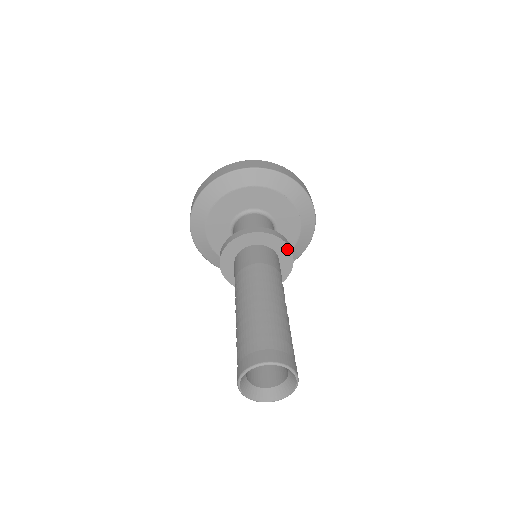
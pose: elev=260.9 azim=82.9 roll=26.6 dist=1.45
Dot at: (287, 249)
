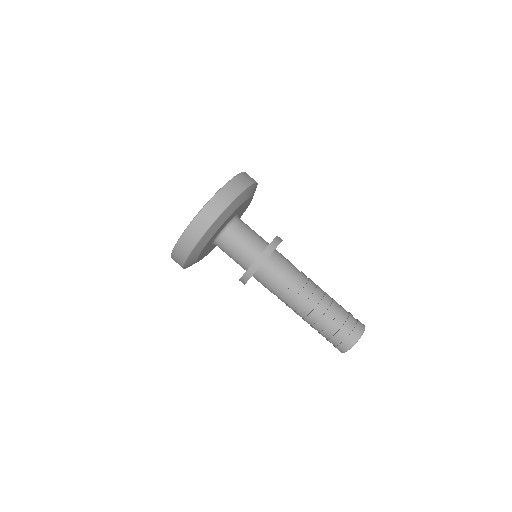
Dot at: occluded
